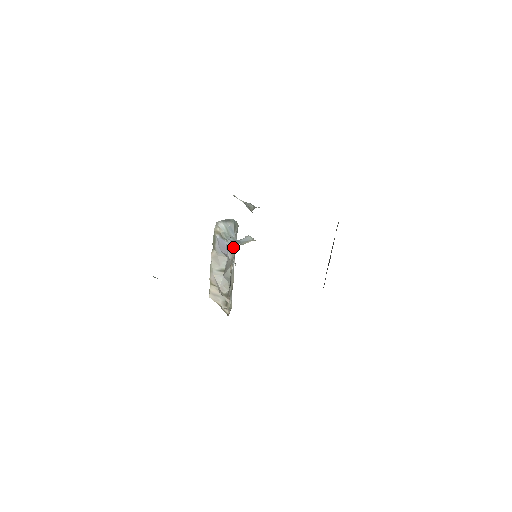
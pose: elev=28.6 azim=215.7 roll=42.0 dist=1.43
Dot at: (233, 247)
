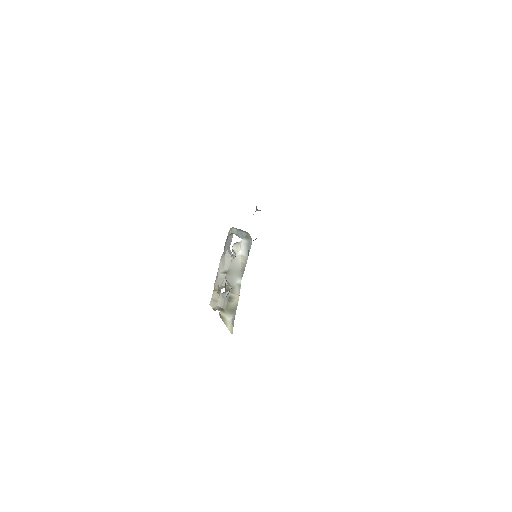
Dot at: occluded
